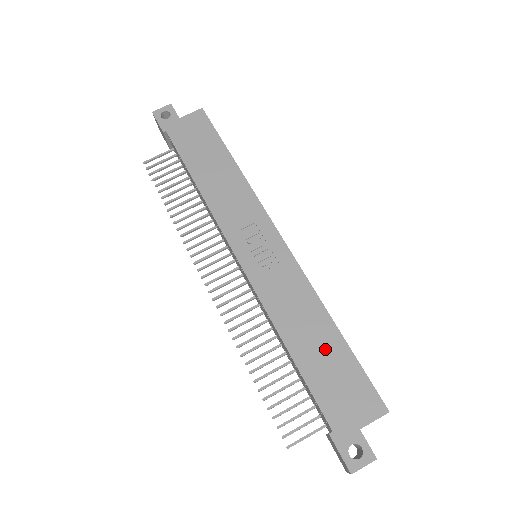
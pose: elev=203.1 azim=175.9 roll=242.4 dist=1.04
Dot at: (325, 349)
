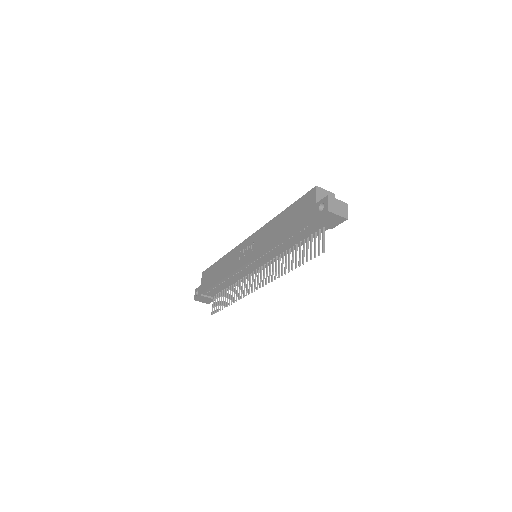
Dot at: (286, 219)
